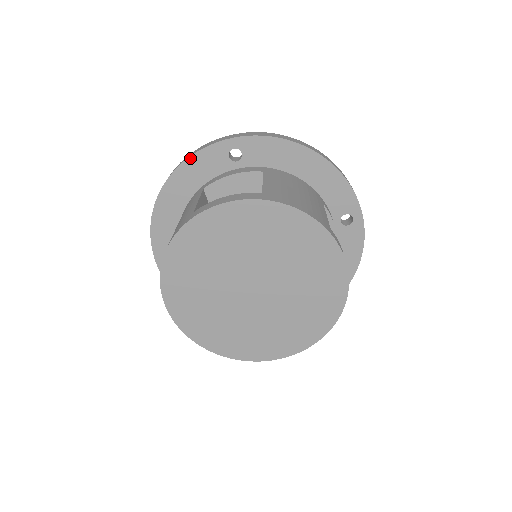
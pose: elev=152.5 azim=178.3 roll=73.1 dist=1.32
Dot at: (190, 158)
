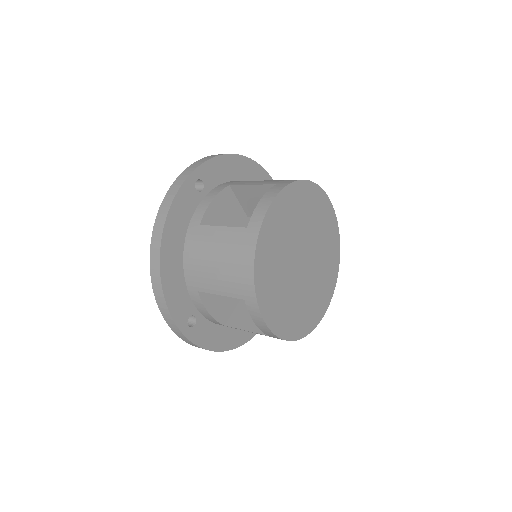
Dot at: (171, 207)
